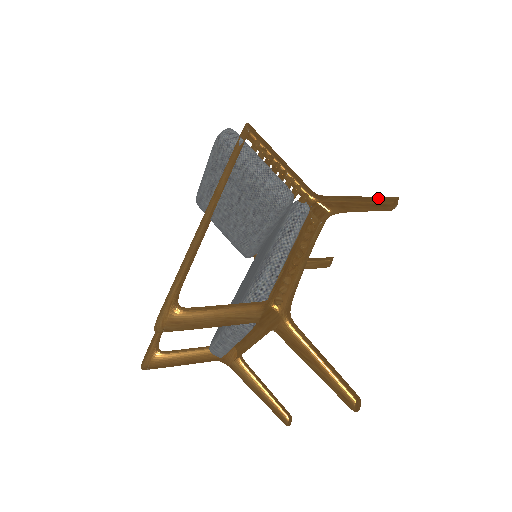
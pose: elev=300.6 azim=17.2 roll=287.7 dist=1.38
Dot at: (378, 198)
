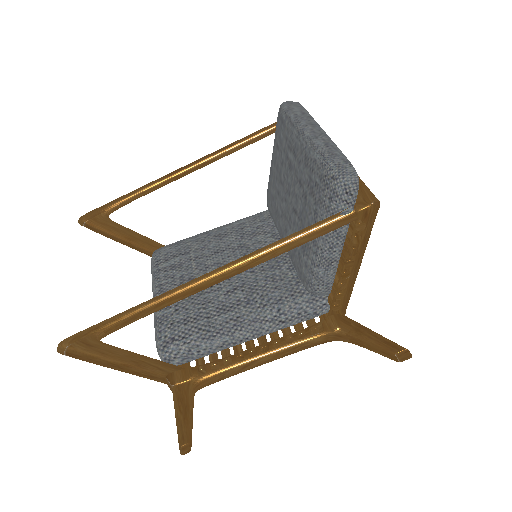
Dot at: occluded
